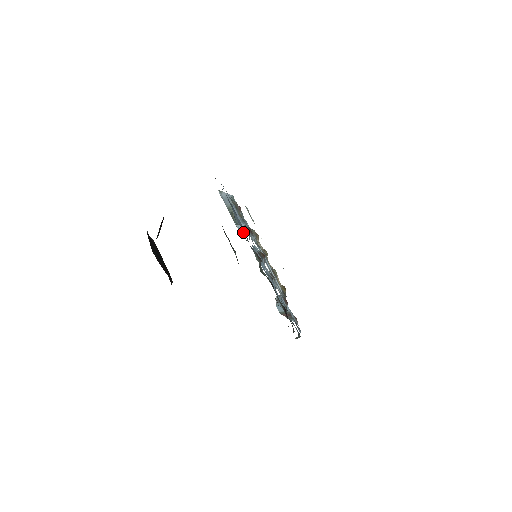
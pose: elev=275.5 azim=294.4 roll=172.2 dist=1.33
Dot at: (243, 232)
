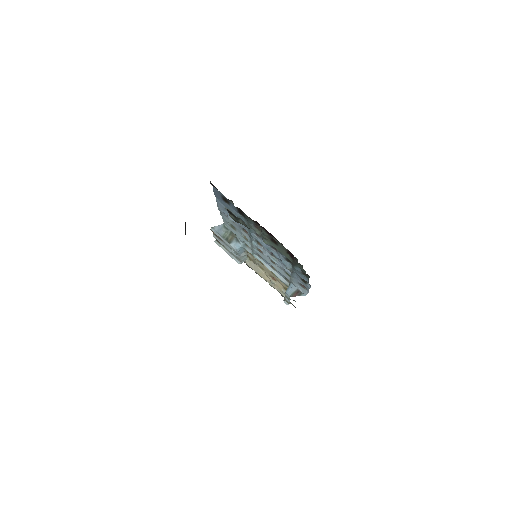
Dot at: (239, 258)
